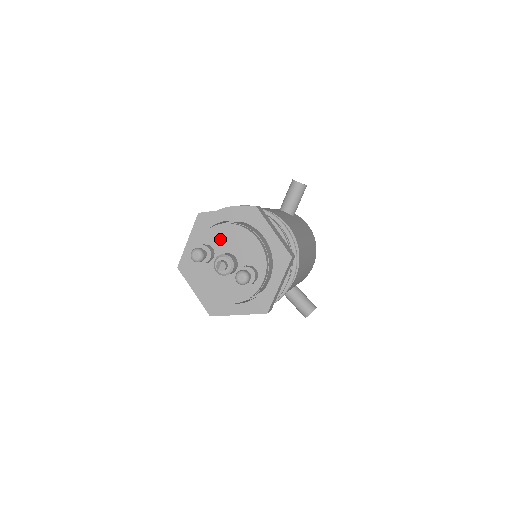
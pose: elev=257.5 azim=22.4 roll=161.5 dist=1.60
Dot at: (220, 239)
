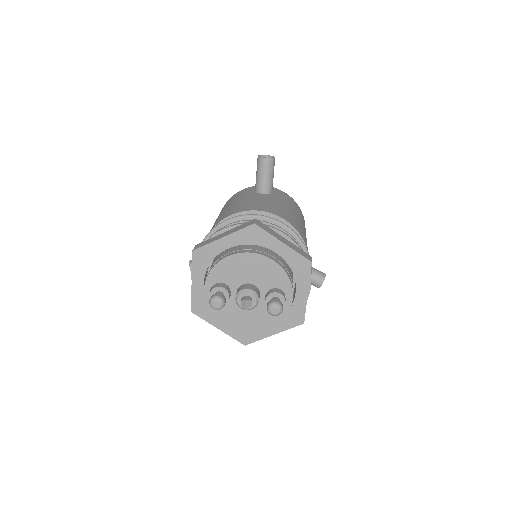
Dot at: (231, 273)
